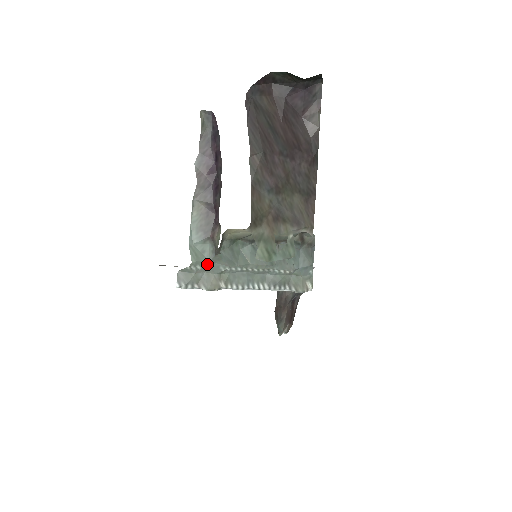
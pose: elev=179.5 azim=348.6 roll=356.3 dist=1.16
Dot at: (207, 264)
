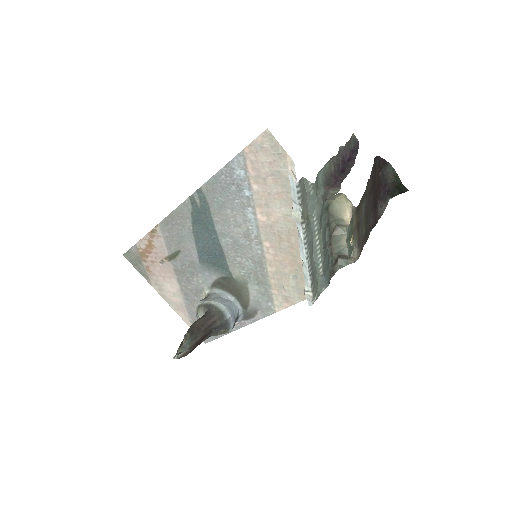
Dot at: (314, 198)
